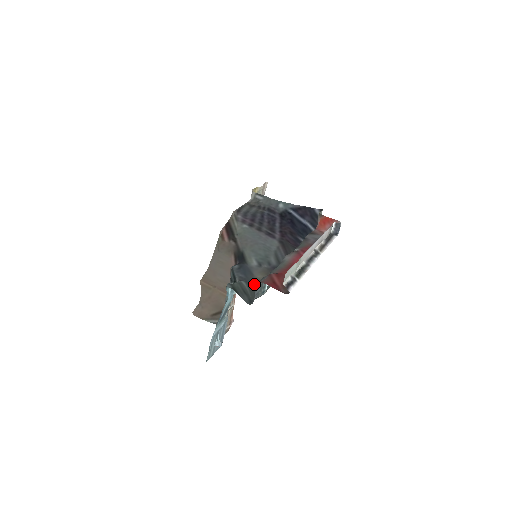
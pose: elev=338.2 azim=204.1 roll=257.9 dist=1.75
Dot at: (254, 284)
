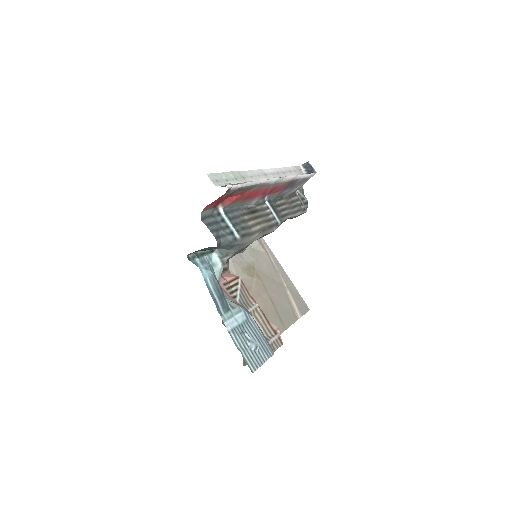
Dot at: (239, 252)
